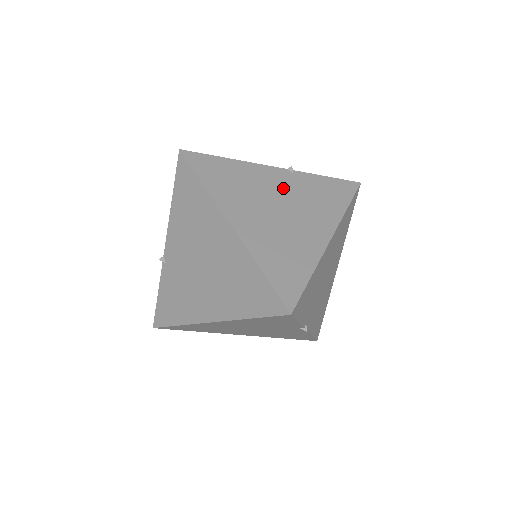
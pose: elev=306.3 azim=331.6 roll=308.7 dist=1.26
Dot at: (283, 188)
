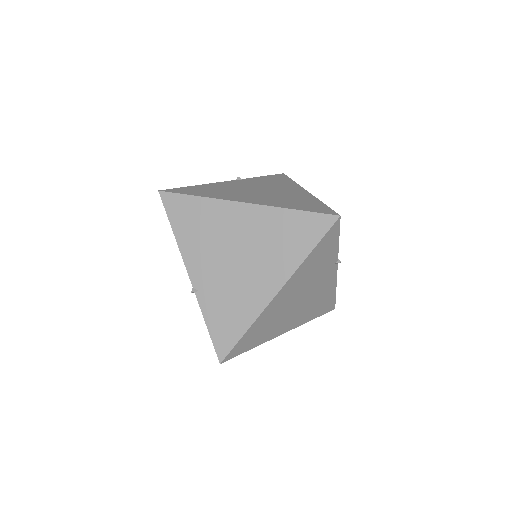
Dot at: (247, 185)
